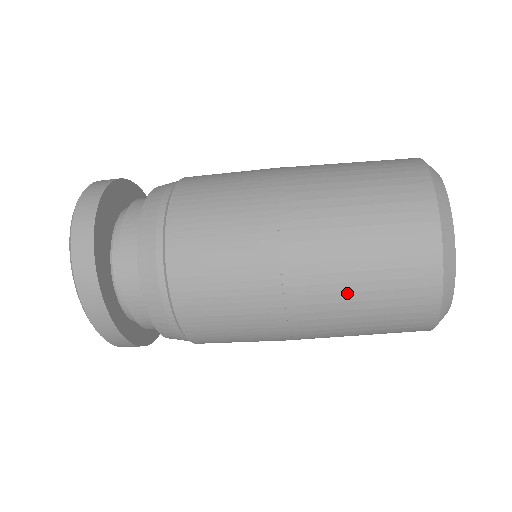
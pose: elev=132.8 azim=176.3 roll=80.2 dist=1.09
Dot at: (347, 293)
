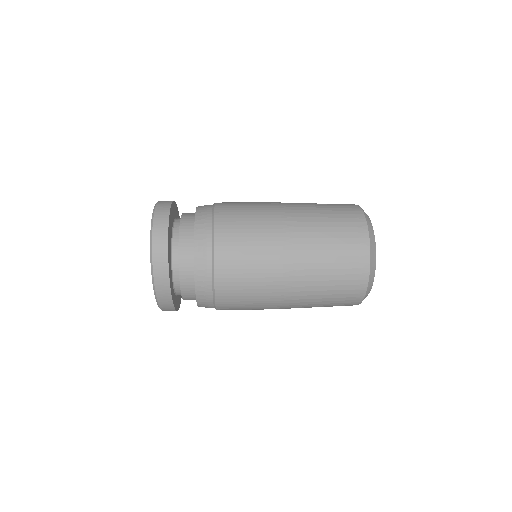
Dot at: (318, 286)
